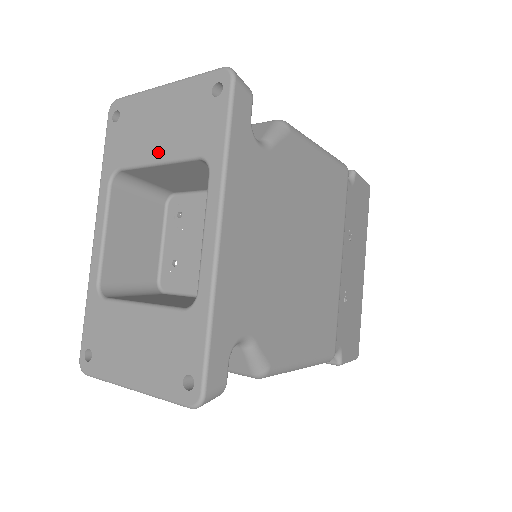
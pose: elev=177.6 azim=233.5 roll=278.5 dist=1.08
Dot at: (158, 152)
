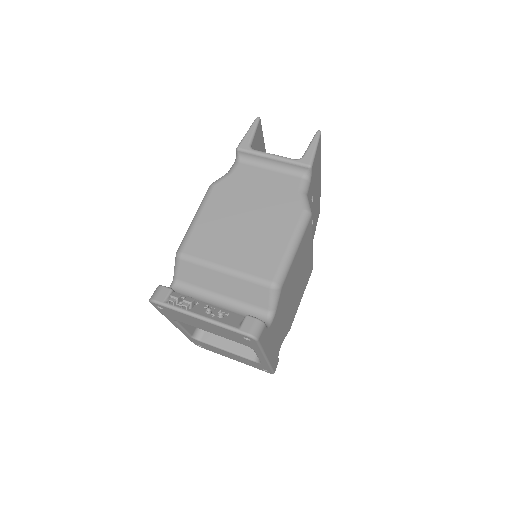
Dot at: (211, 332)
